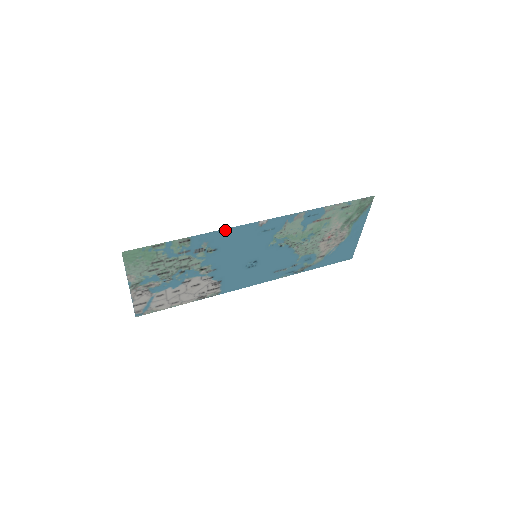
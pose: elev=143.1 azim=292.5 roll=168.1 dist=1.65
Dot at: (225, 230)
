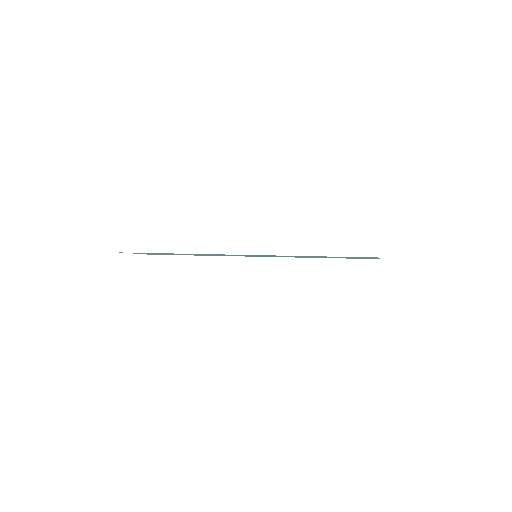
Dot at: occluded
